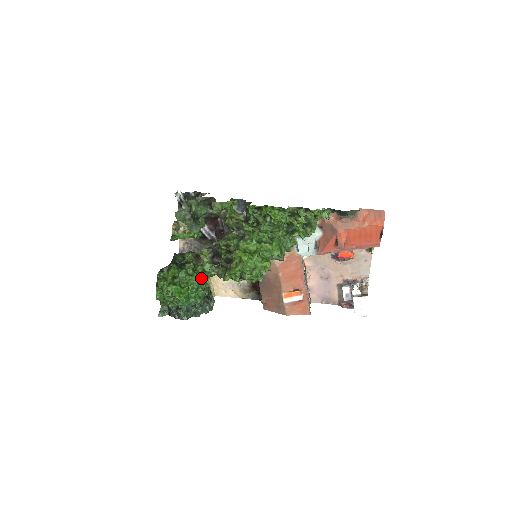
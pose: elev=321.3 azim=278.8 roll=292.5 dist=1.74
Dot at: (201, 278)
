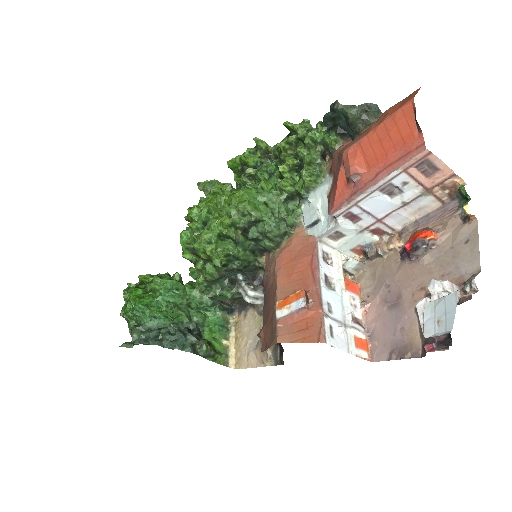
Dot at: (173, 283)
